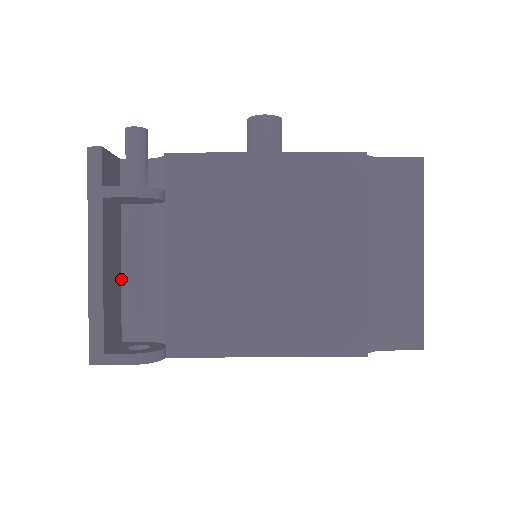
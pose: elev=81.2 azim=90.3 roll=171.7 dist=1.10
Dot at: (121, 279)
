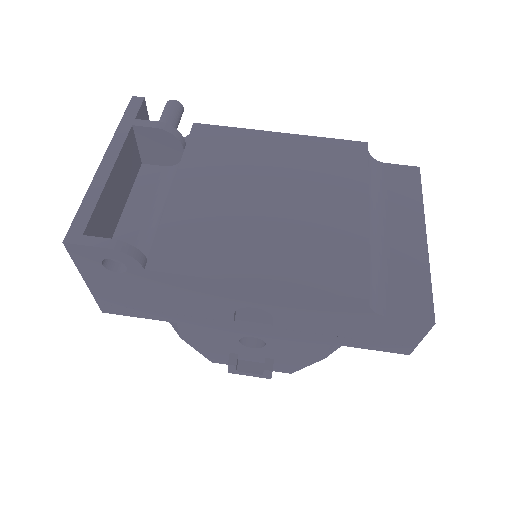
Dot at: (121, 216)
